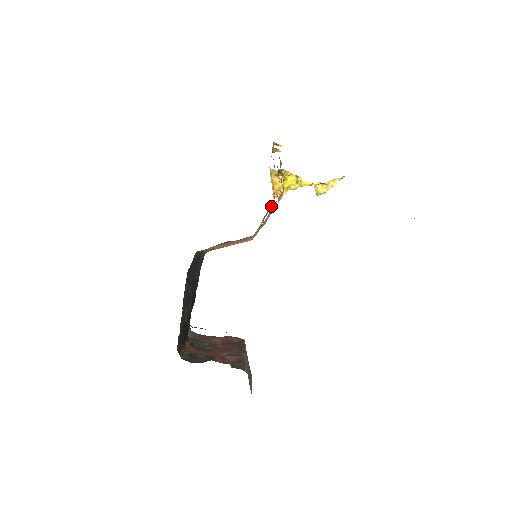
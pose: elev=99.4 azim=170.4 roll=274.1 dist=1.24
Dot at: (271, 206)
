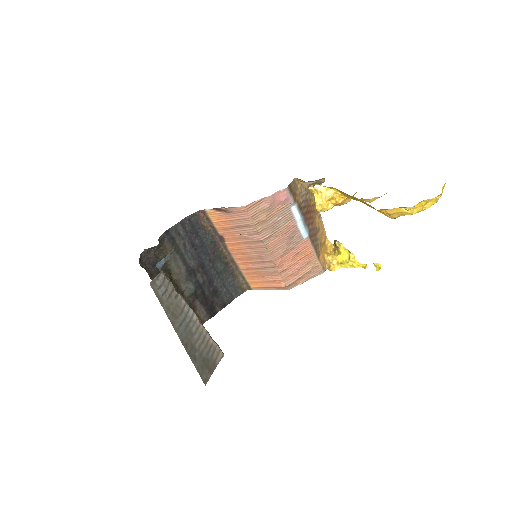
Dot at: (313, 264)
